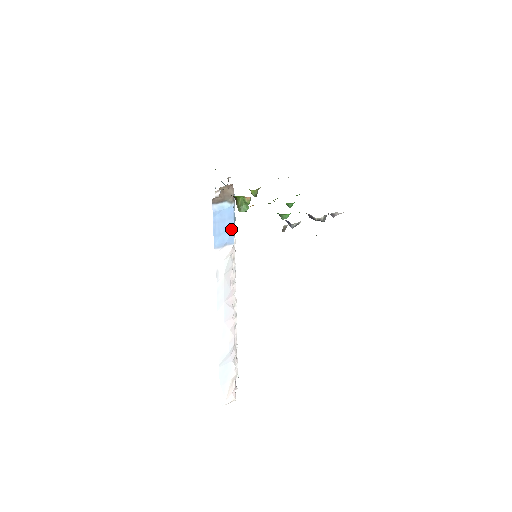
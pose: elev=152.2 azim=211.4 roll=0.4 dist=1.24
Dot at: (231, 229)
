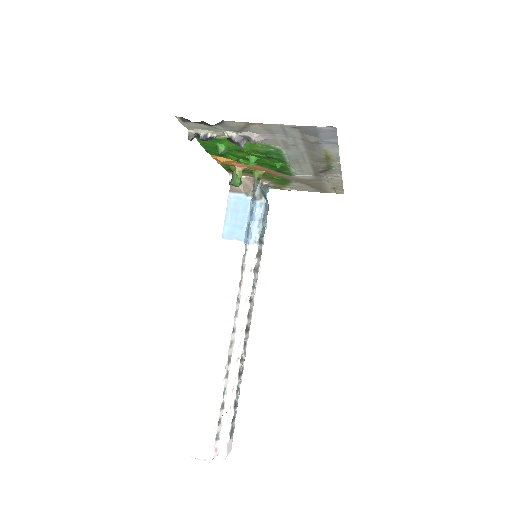
Dot at: (243, 224)
